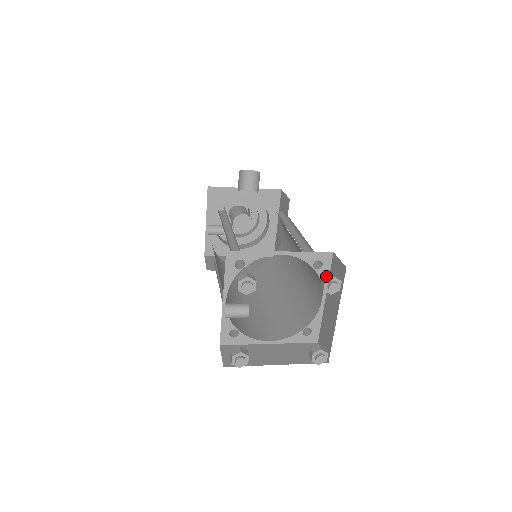
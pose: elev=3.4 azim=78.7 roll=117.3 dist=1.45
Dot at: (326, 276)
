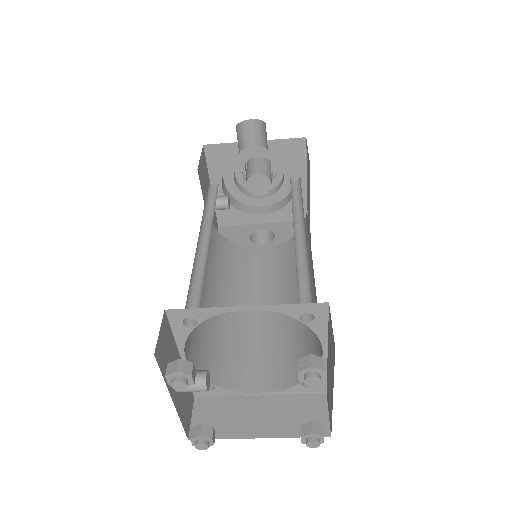
Dot at: (302, 361)
